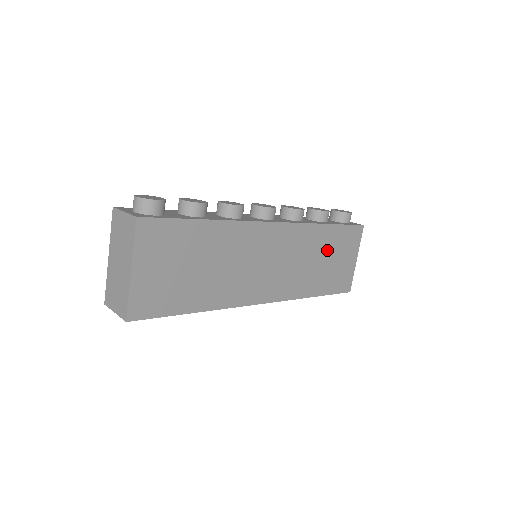
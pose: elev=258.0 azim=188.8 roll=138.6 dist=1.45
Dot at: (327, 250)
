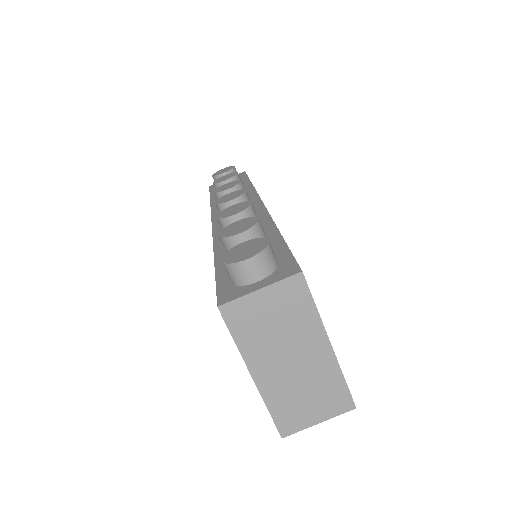
Dot at: occluded
